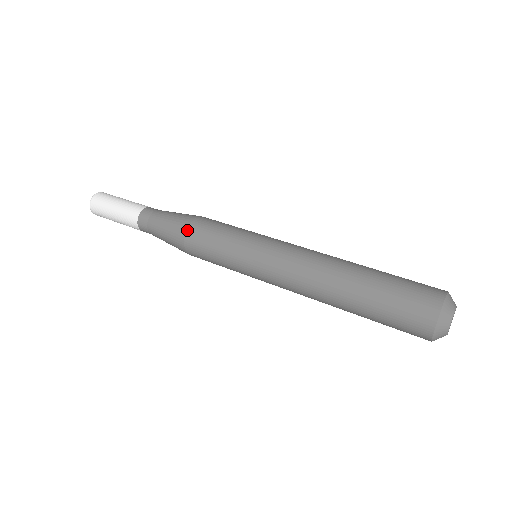
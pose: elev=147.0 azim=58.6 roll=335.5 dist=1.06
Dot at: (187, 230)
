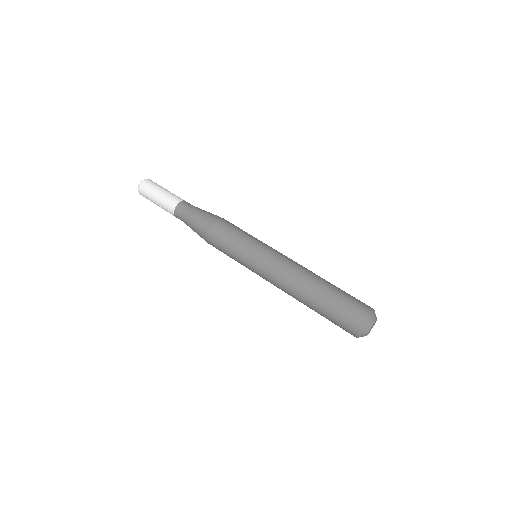
Dot at: (208, 233)
